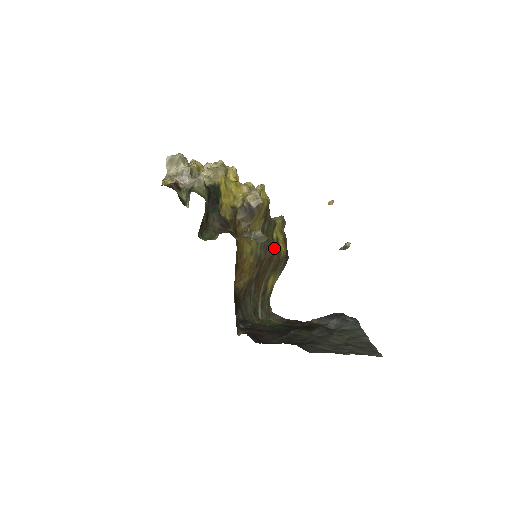
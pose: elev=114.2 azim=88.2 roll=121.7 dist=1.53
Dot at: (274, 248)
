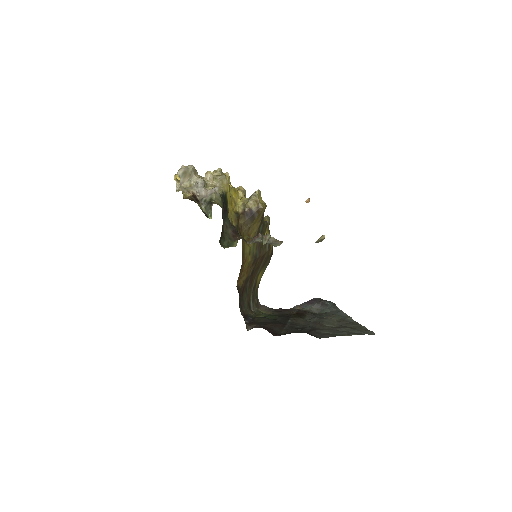
Dot at: (266, 246)
